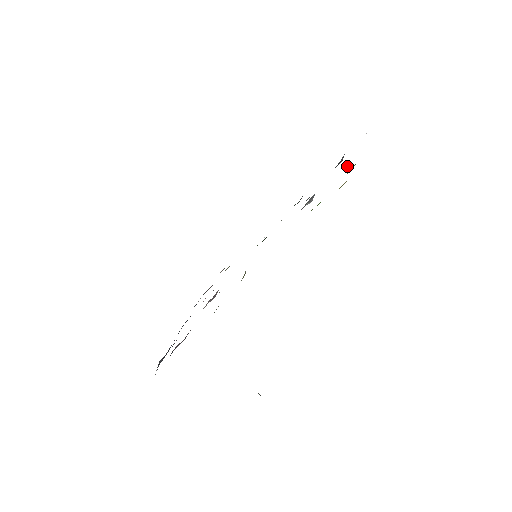
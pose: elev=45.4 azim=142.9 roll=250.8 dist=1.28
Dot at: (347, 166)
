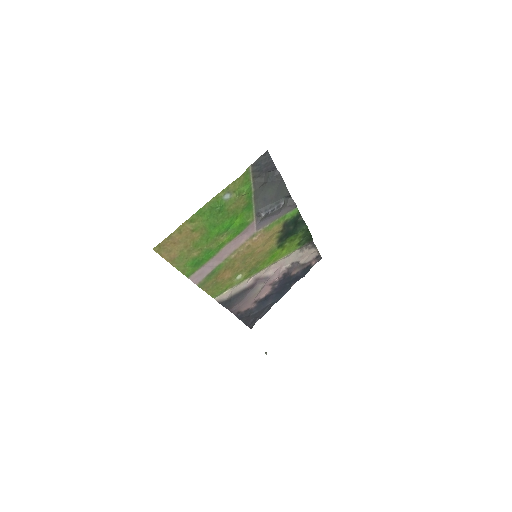
Dot at: (238, 197)
